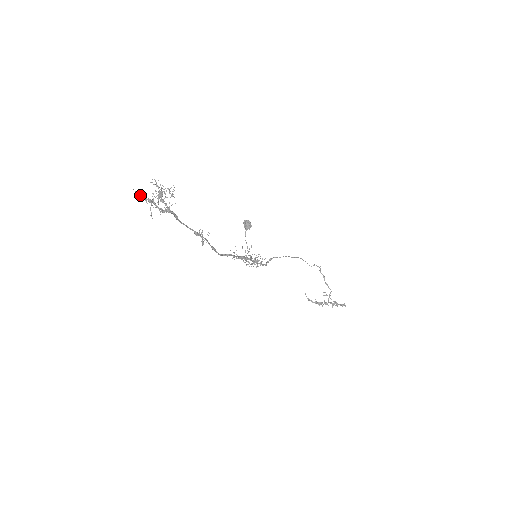
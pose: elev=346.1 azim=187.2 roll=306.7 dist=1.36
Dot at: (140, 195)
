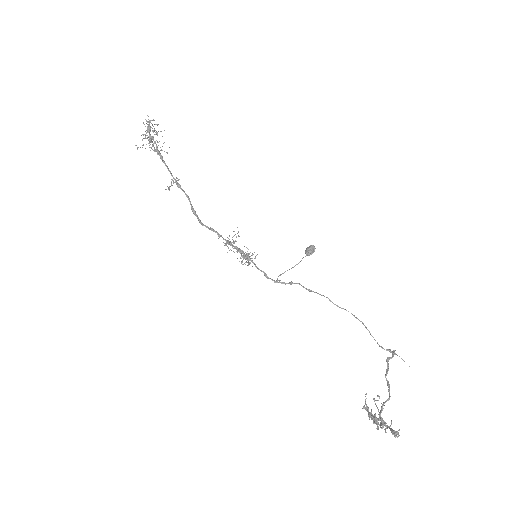
Dot at: occluded
